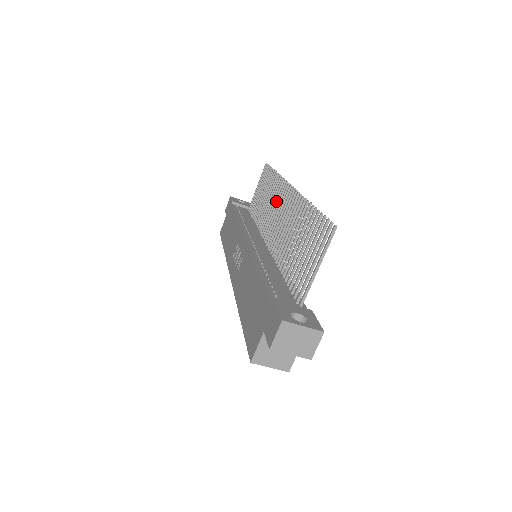
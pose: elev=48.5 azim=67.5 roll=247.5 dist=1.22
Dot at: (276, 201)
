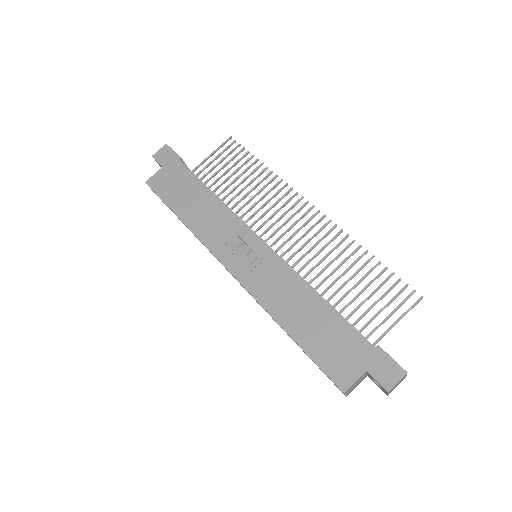
Dot at: (282, 207)
